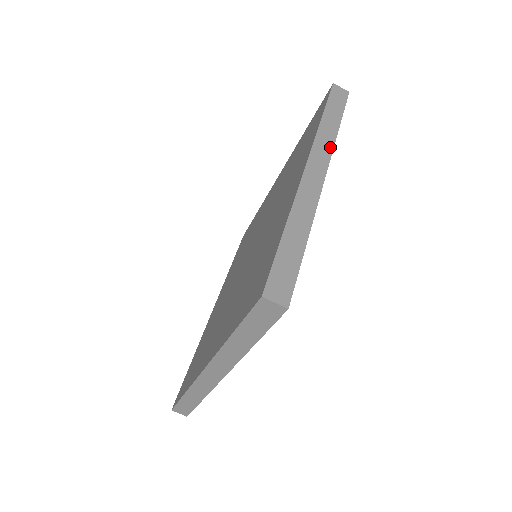
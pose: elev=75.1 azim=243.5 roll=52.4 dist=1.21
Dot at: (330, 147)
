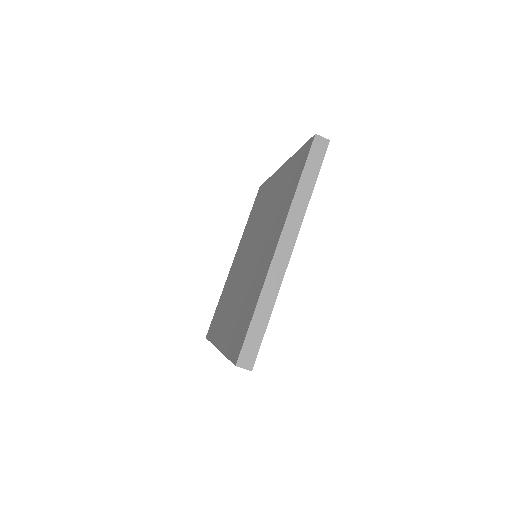
Dot at: (300, 219)
